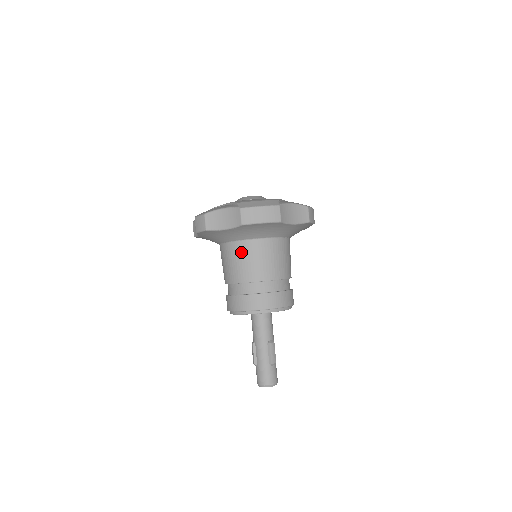
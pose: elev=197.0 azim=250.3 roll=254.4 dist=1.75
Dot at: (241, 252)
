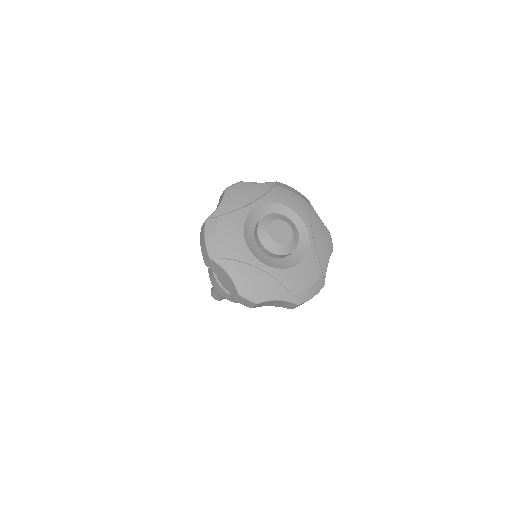
Dot at: occluded
